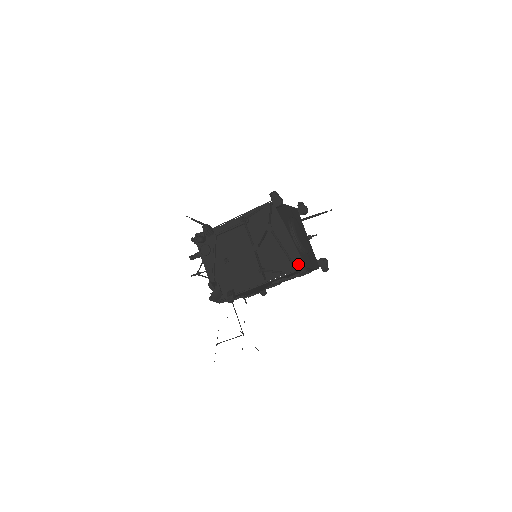
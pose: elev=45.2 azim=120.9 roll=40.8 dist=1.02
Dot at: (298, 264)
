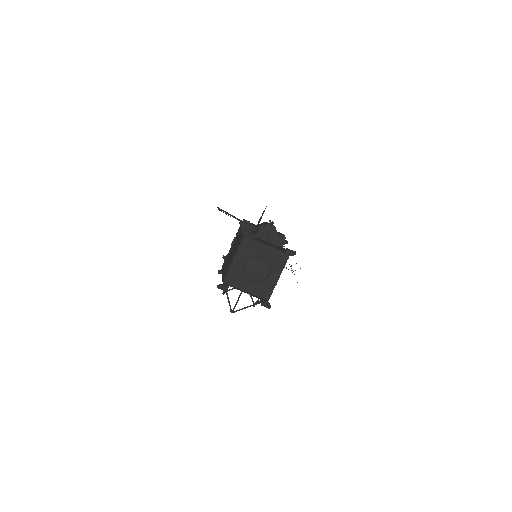
Dot at: occluded
